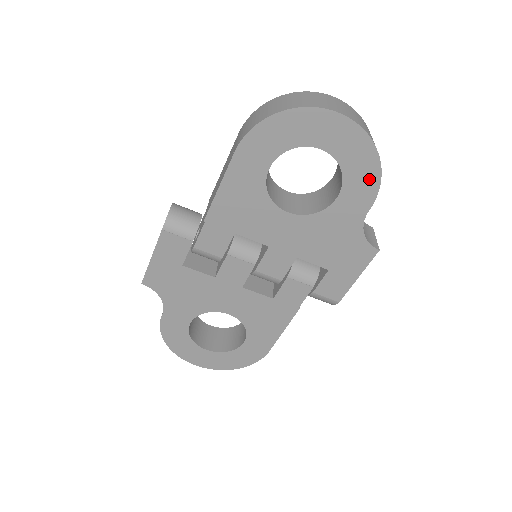
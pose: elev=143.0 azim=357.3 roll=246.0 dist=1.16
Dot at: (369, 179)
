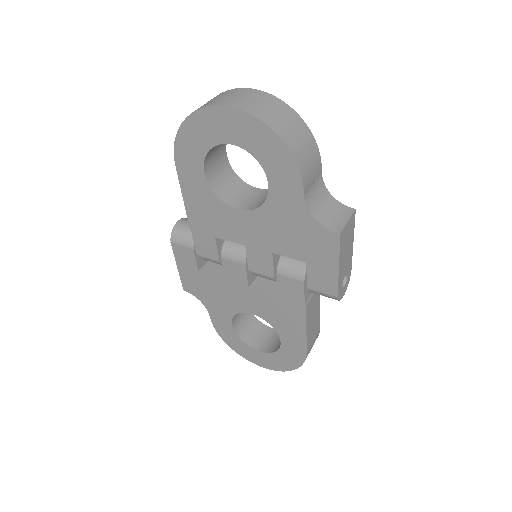
Dot at: (283, 160)
